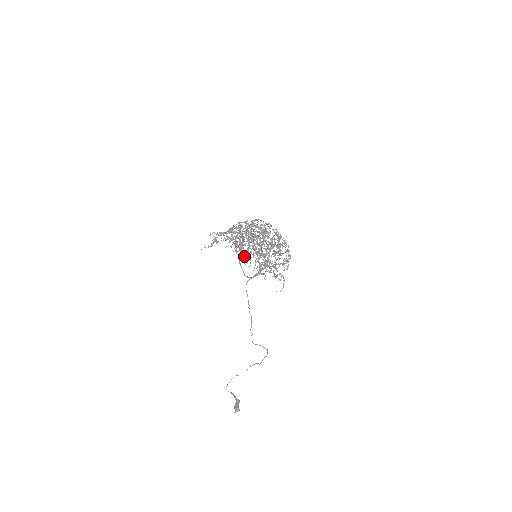
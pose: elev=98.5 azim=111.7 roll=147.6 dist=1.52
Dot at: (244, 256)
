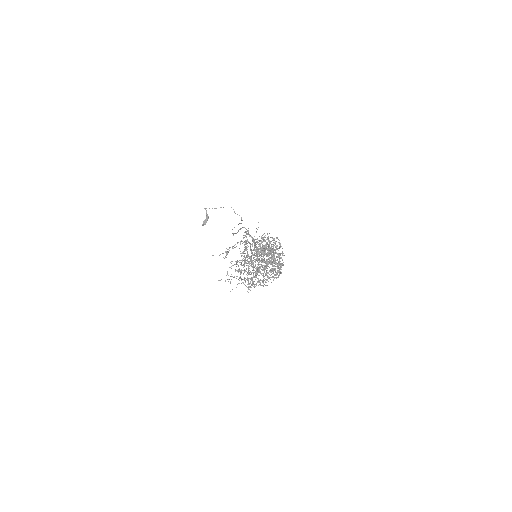
Dot at: occluded
